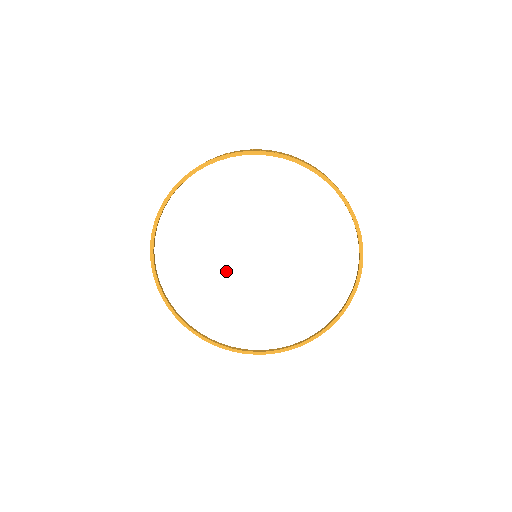
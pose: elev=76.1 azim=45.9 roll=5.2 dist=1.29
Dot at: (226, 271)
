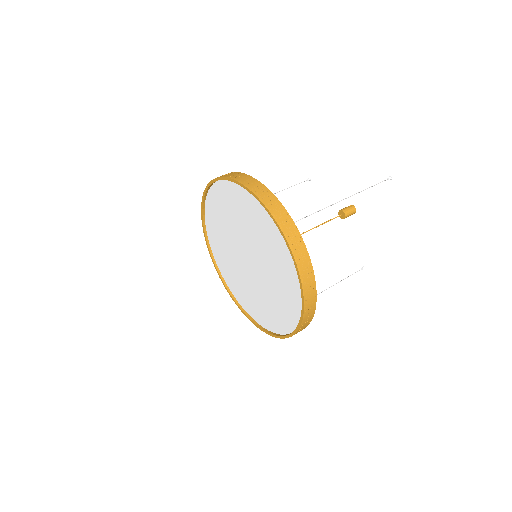
Dot at: (235, 238)
